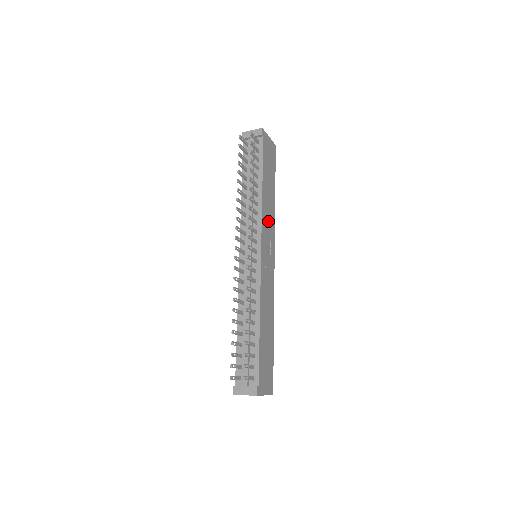
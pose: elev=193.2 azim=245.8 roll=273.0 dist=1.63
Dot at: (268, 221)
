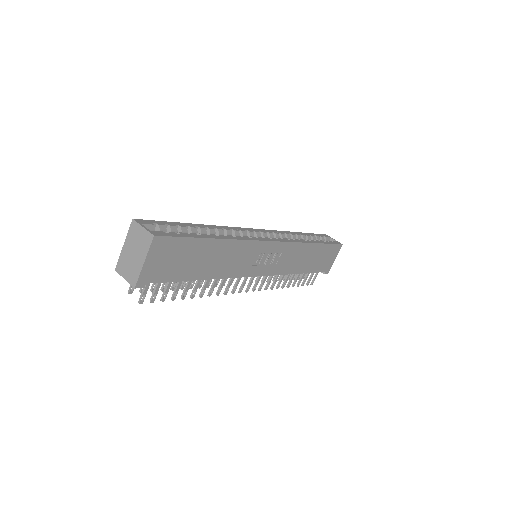
Dot at: (240, 260)
